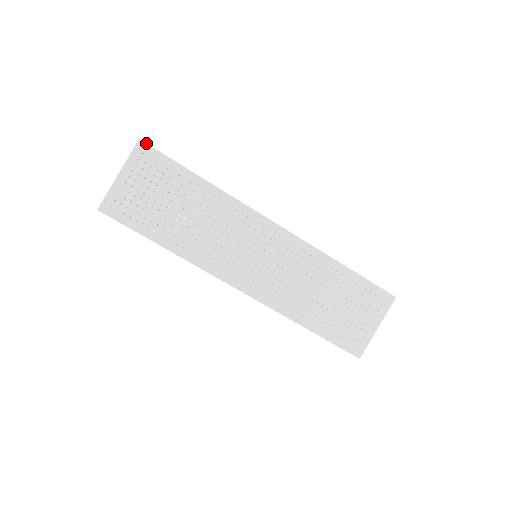
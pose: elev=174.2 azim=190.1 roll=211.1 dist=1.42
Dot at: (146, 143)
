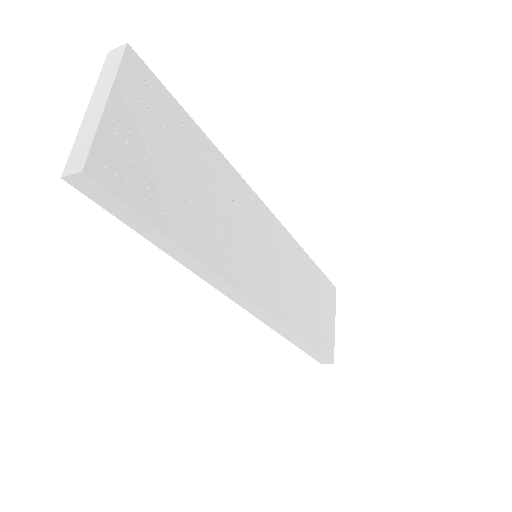
Dot at: (137, 54)
